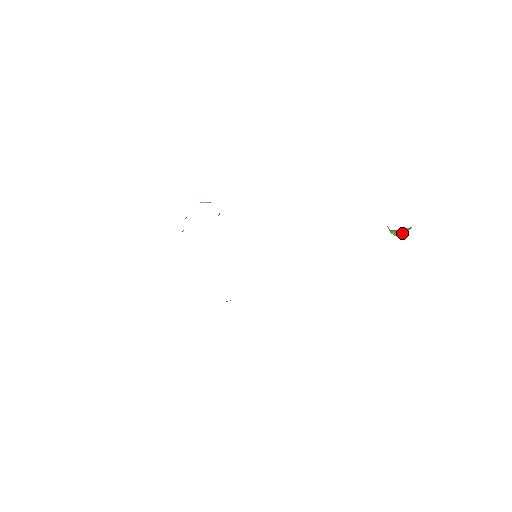
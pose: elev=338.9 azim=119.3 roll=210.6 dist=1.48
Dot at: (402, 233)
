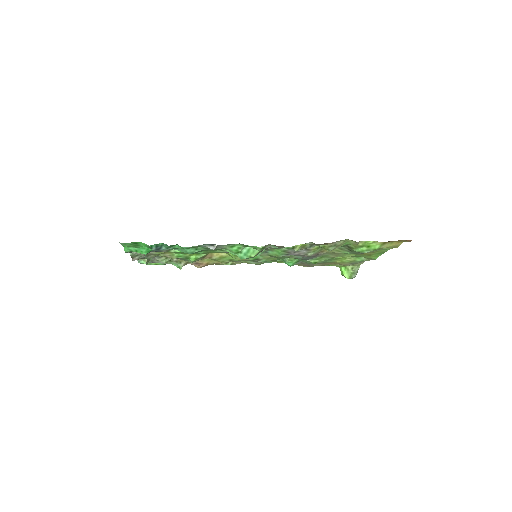
Dot at: (352, 277)
